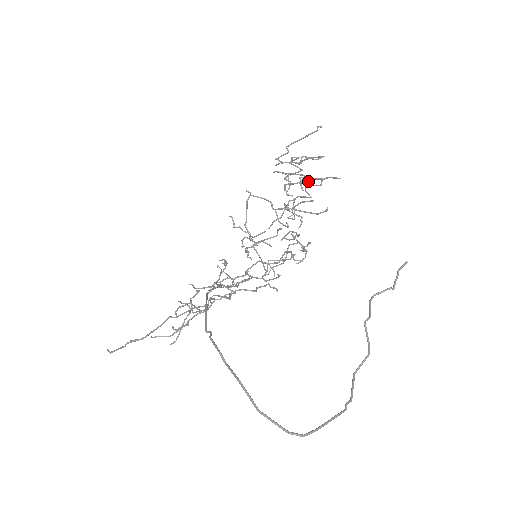
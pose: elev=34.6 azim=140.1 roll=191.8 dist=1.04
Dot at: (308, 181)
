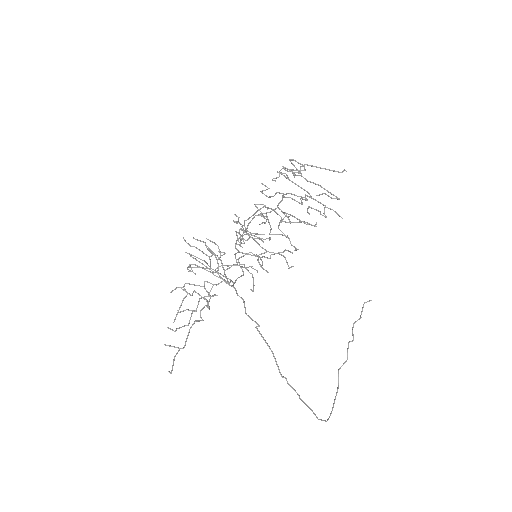
Dot at: (318, 211)
